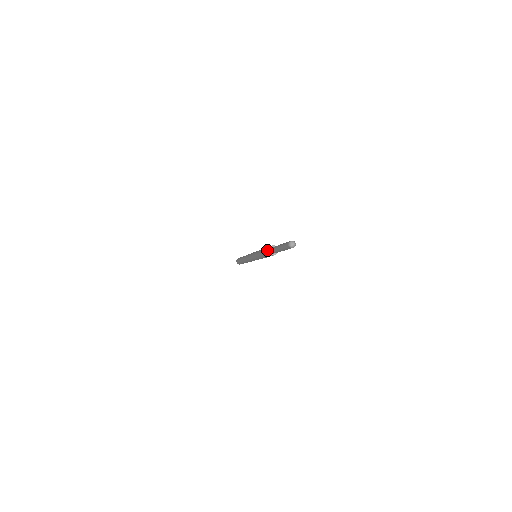
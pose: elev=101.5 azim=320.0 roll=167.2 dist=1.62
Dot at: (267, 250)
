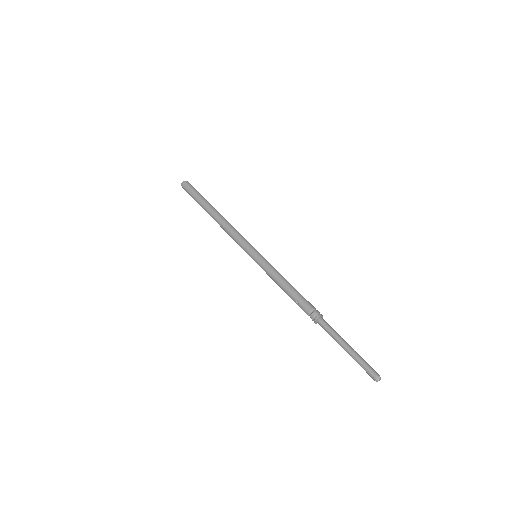
Dot at: (312, 320)
